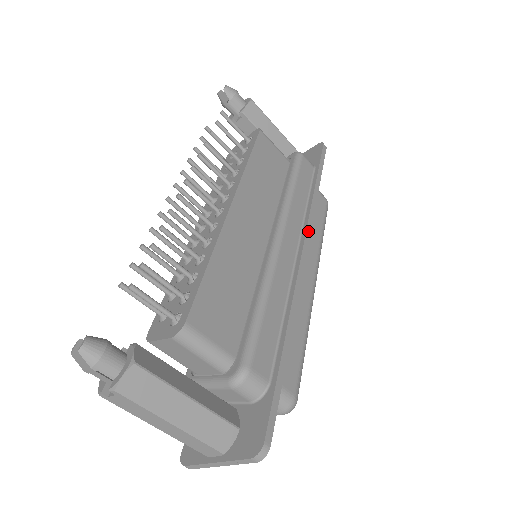
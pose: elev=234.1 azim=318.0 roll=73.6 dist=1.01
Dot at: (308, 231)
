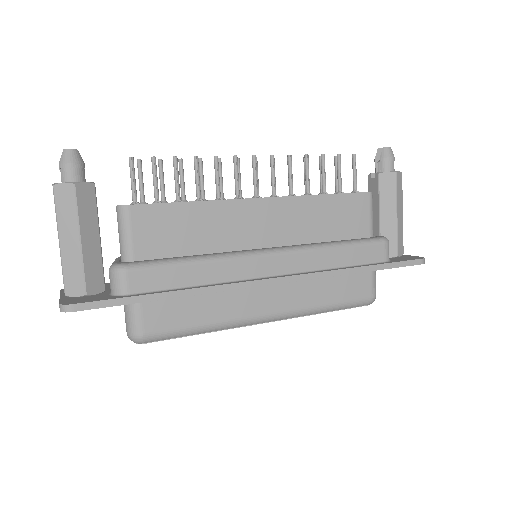
Dot at: (301, 277)
